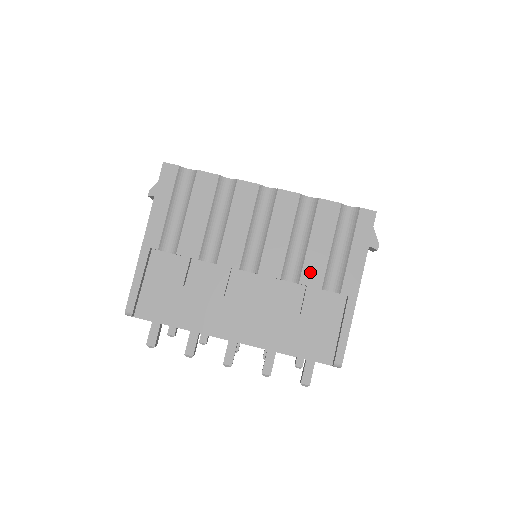
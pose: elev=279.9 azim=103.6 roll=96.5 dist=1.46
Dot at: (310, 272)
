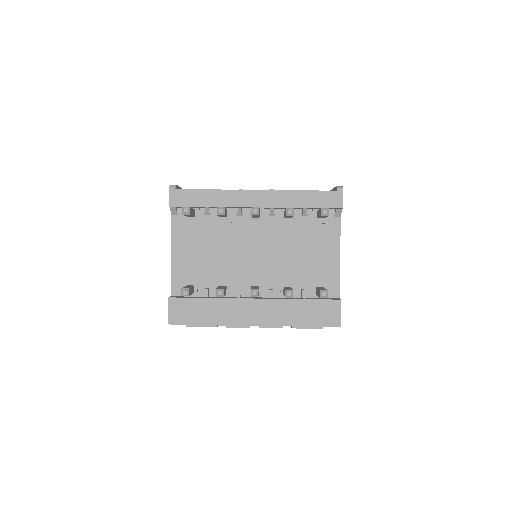
Dot at: occluded
